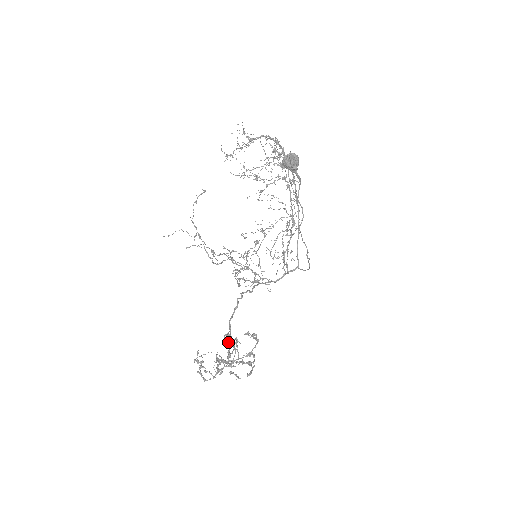
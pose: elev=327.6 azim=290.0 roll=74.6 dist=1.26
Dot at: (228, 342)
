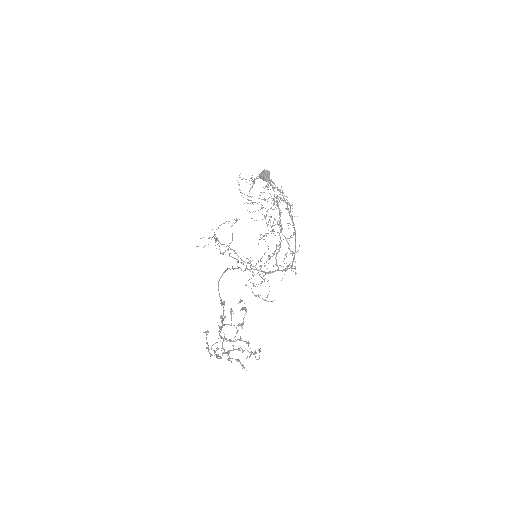
Dot at: occluded
